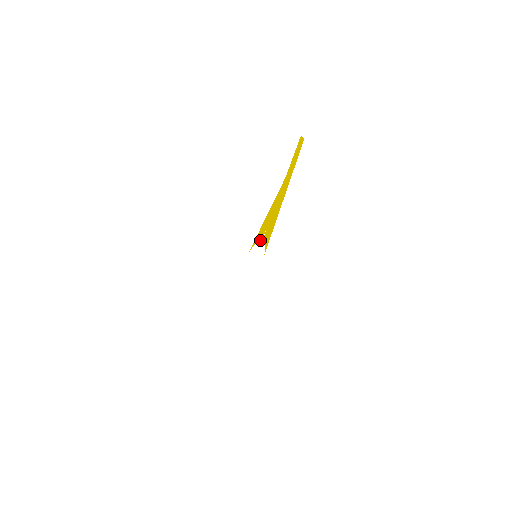
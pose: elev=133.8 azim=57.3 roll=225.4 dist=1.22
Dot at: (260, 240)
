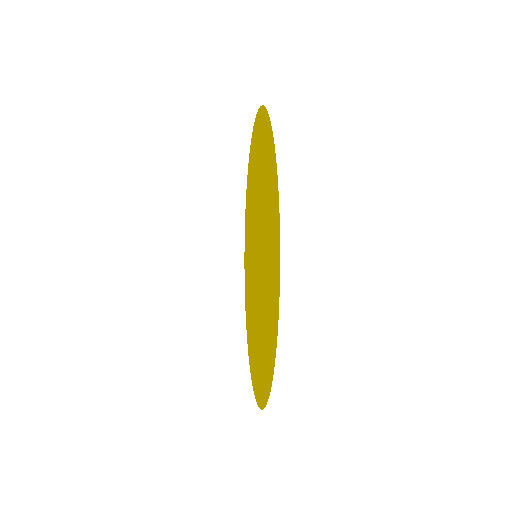
Dot at: (254, 247)
